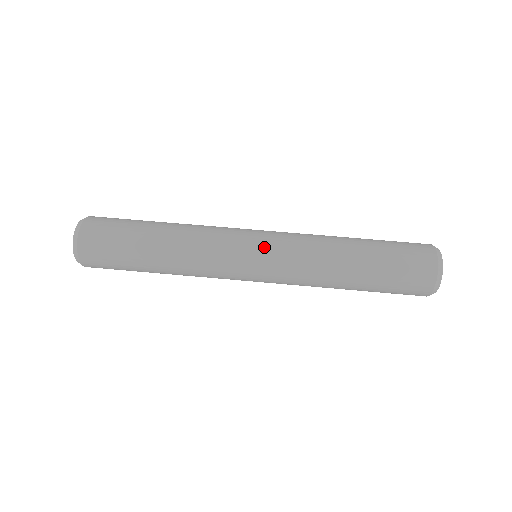
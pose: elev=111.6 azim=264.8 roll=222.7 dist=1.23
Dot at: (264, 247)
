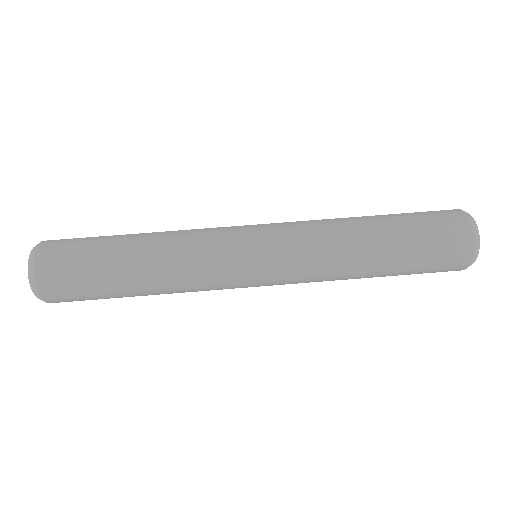
Dot at: (268, 276)
